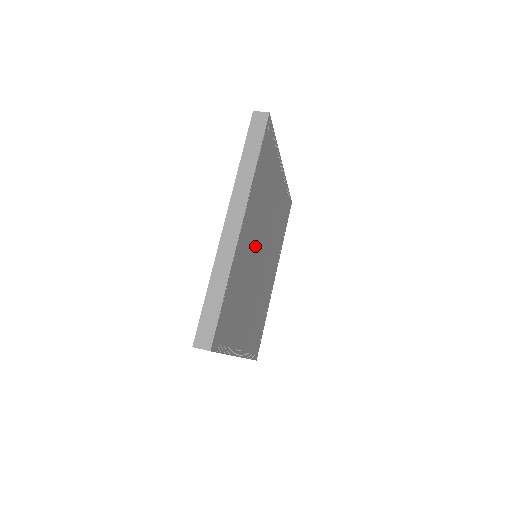
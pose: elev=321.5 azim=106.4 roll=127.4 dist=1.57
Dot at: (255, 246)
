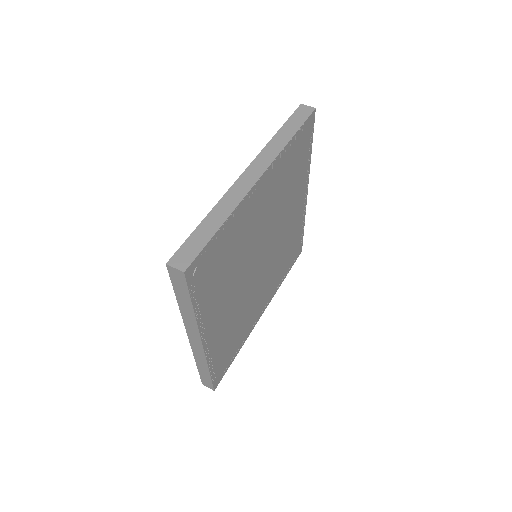
Dot at: (241, 288)
